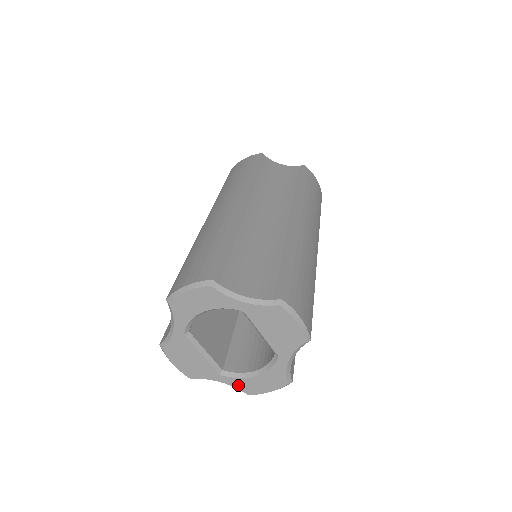
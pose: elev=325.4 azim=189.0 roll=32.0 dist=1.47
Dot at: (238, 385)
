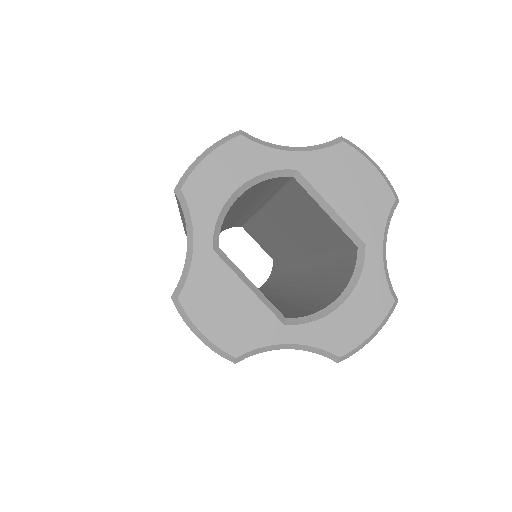
Dot at: (319, 339)
